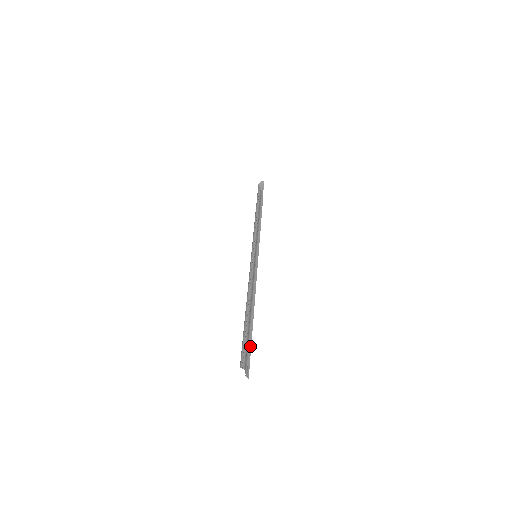
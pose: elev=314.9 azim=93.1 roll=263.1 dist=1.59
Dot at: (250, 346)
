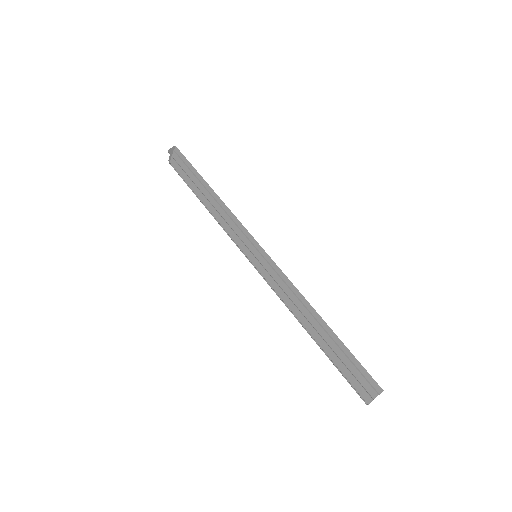
Dot at: occluded
